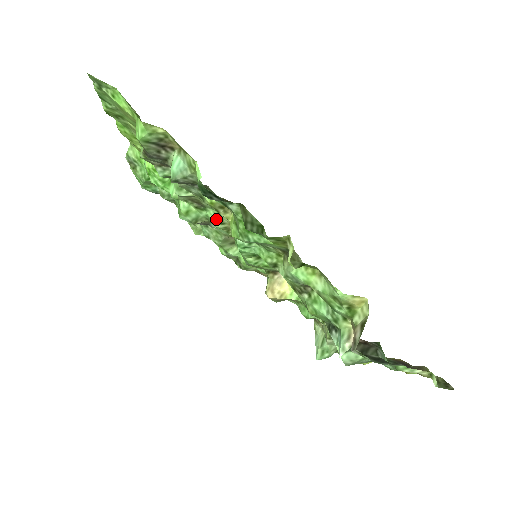
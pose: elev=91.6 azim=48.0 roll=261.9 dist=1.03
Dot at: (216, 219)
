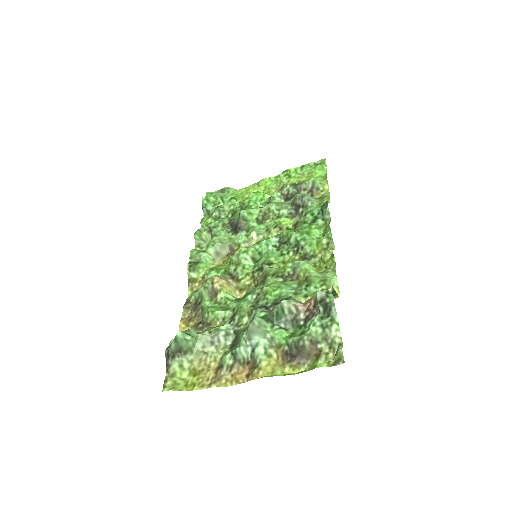
Dot at: (259, 230)
